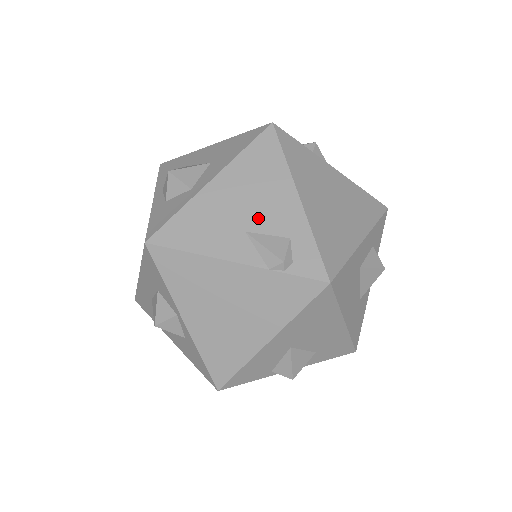
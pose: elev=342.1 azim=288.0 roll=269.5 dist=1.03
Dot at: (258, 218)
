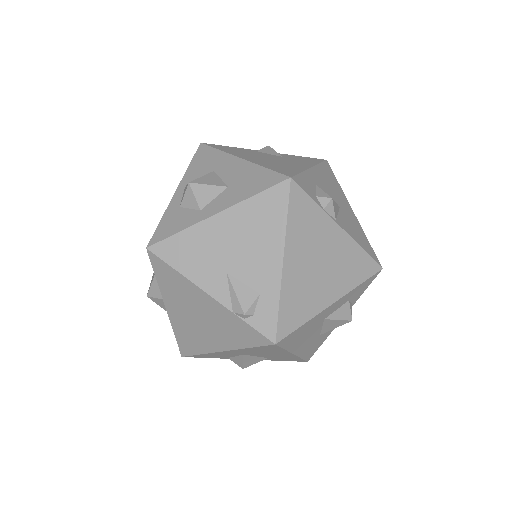
Dot at: (242, 265)
